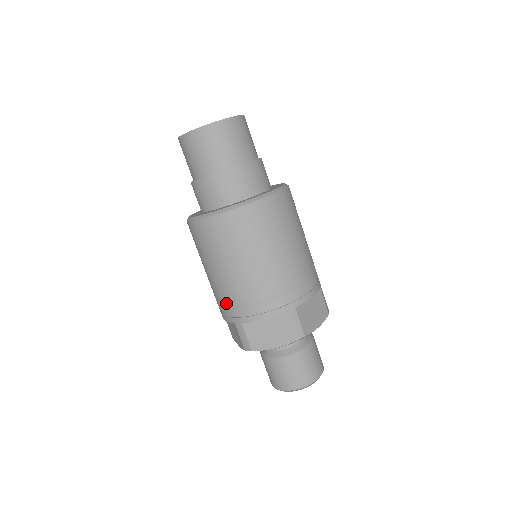
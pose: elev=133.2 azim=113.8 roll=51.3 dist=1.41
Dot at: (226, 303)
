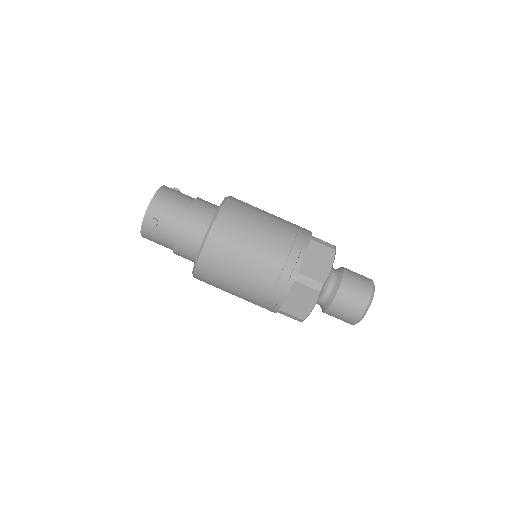
Dot at: (260, 305)
